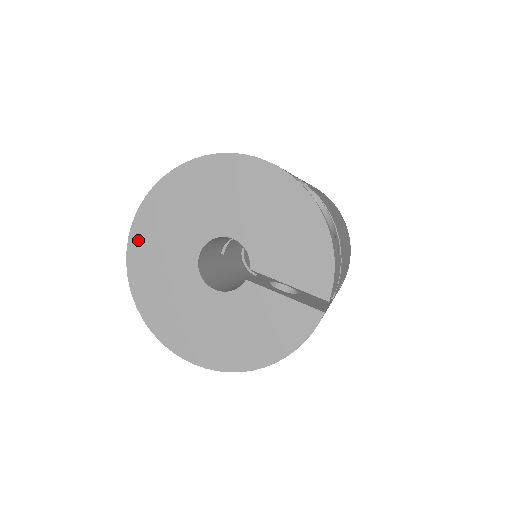
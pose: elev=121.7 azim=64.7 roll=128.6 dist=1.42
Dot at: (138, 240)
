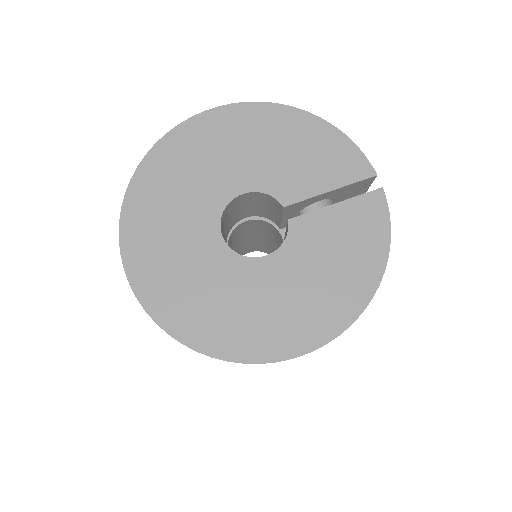
Dot at: (143, 277)
